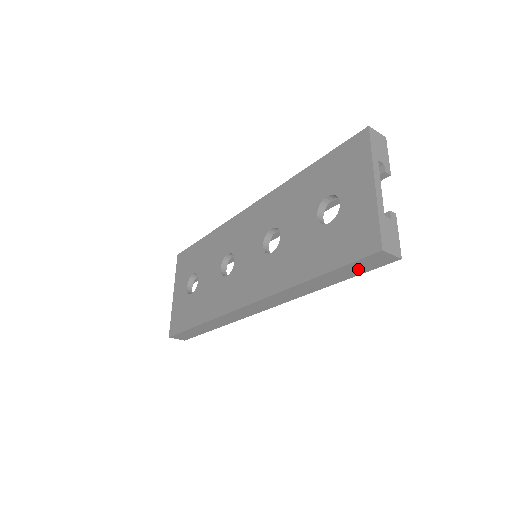
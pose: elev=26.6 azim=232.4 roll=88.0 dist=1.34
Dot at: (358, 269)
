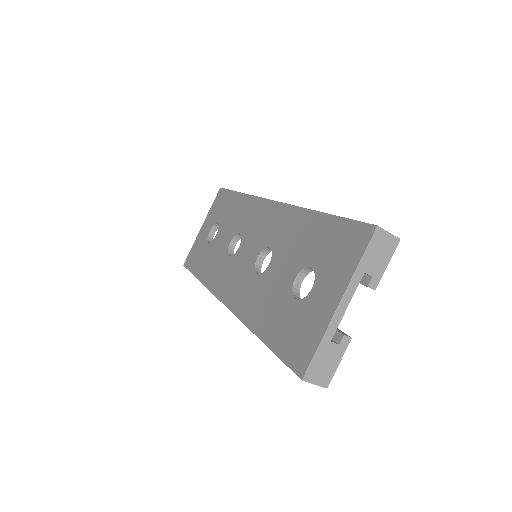
Dot at: occluded
